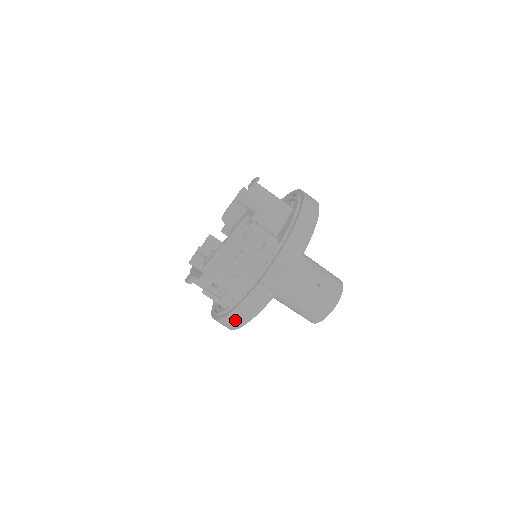
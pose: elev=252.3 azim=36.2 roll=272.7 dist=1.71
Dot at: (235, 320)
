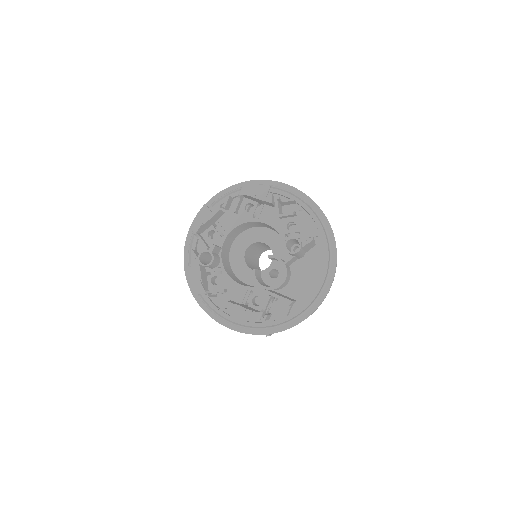
Dot at: occluded
